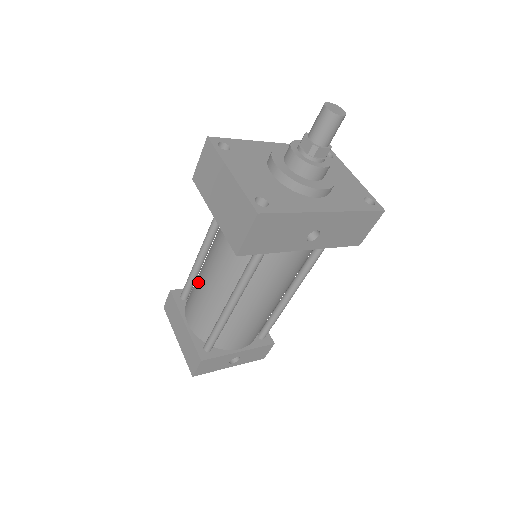
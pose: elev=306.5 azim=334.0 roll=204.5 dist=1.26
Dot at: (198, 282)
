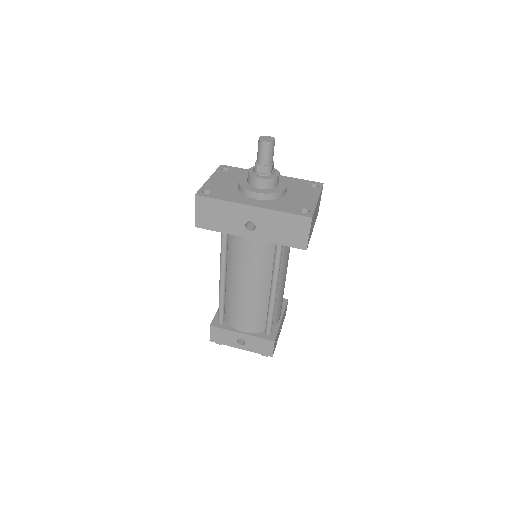
Dot at: occluded
